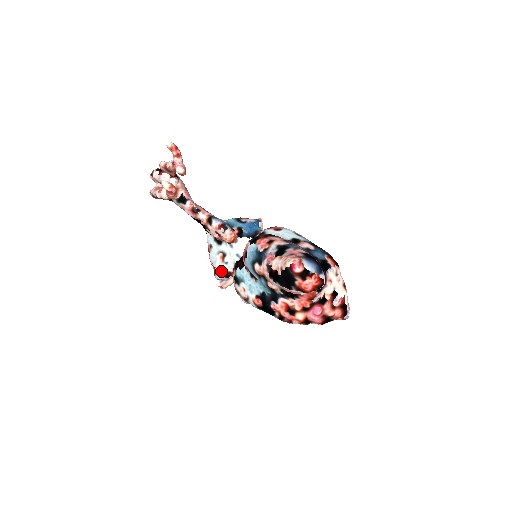
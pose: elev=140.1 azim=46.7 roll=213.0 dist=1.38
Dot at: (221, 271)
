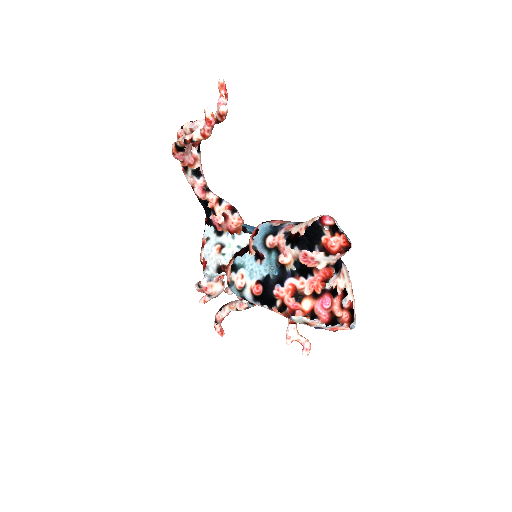
Dot at: (215, 263)
